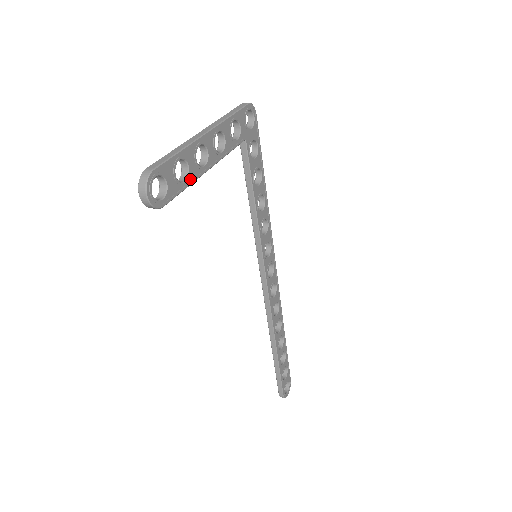
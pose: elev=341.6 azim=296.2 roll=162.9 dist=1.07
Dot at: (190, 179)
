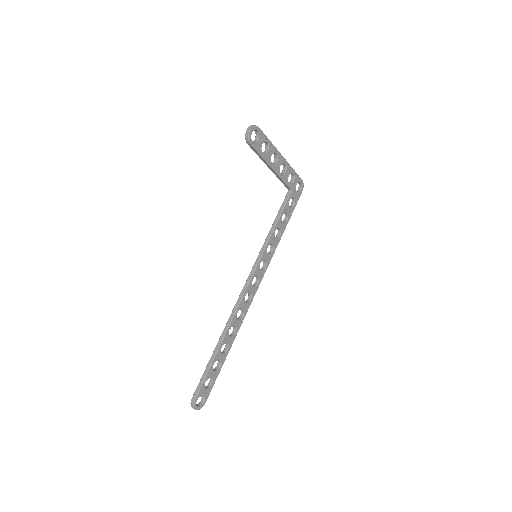
Dot at: (265, 157)
